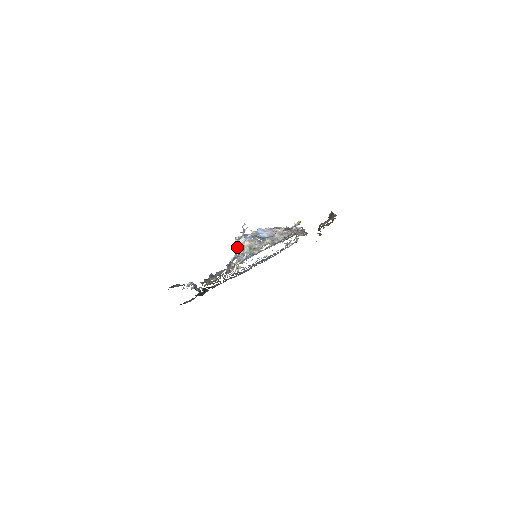
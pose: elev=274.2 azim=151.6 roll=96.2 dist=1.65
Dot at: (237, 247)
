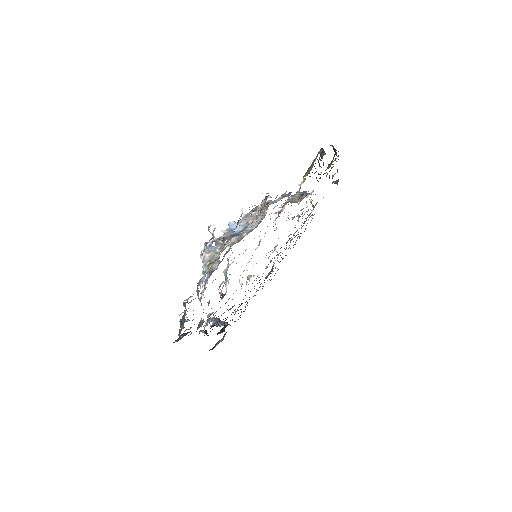
Dot at: occluded
